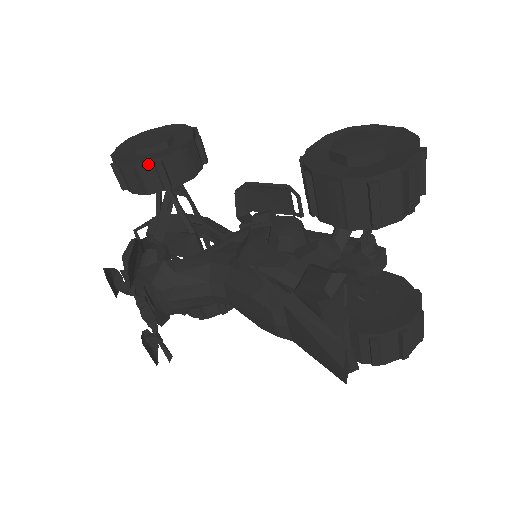
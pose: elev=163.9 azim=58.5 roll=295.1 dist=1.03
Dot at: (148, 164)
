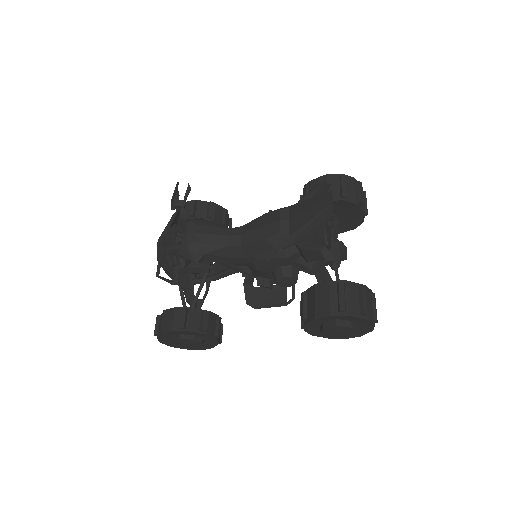
Dot at: (204, 203)
